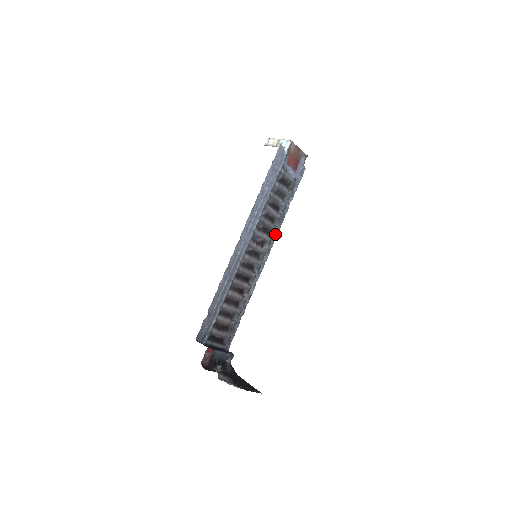
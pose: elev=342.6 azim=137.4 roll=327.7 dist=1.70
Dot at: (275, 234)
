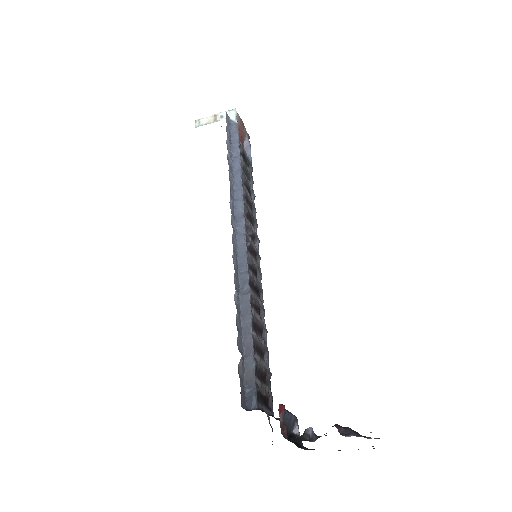
Dot at: occluded
